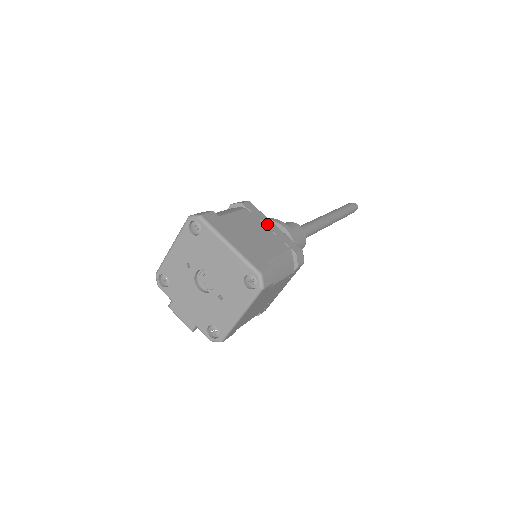
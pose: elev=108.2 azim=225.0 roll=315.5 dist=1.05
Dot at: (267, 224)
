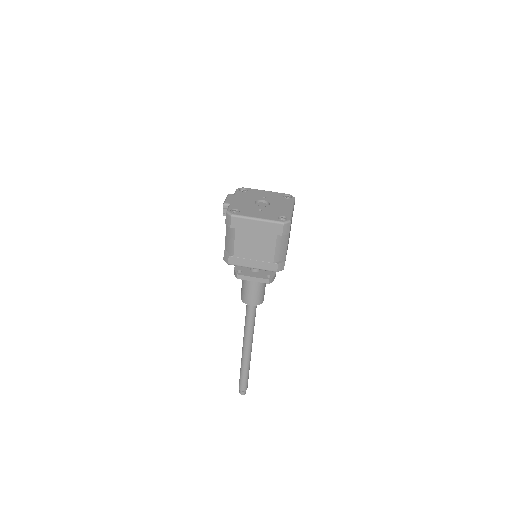
Dot at: occluded
